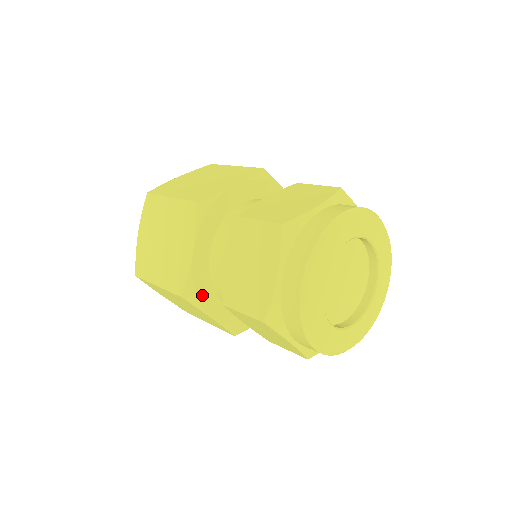
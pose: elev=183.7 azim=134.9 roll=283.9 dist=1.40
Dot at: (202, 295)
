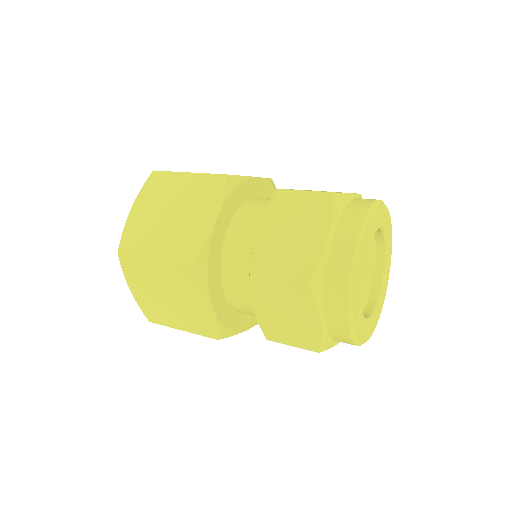
Dot at: (211, 272)
